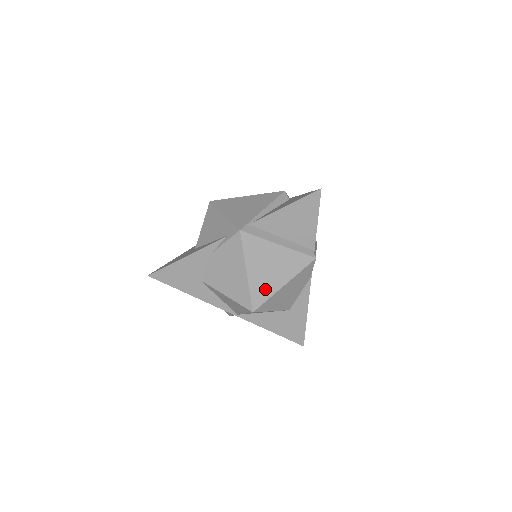
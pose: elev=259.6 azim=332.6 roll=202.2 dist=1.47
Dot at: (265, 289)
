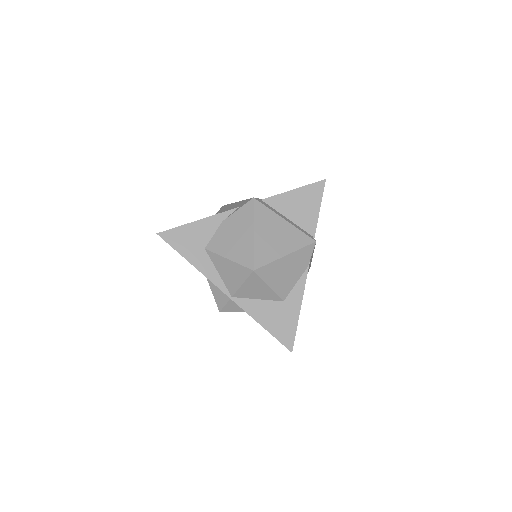
Dot at: (268, 253)
